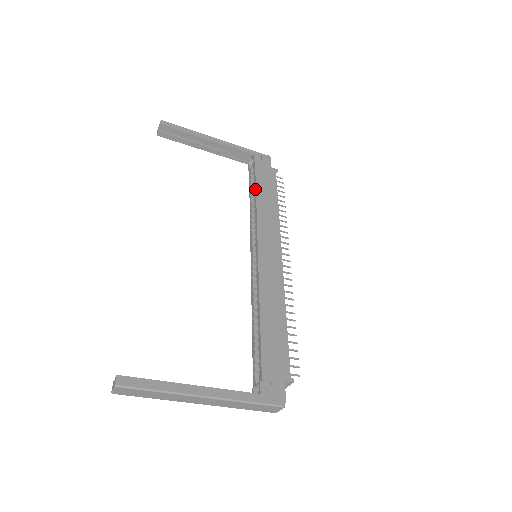
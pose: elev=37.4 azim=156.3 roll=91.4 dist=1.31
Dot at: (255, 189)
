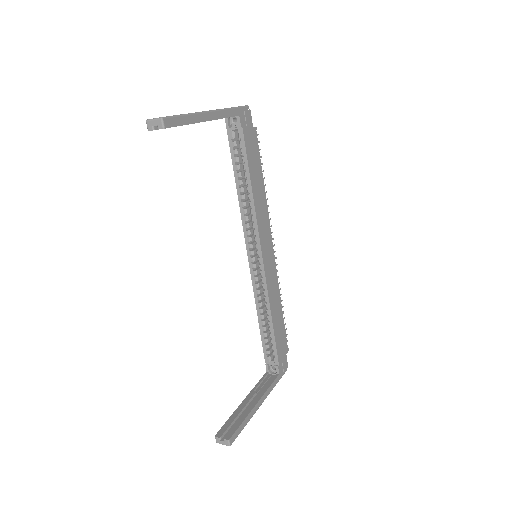
Dot at: (248, 175)
